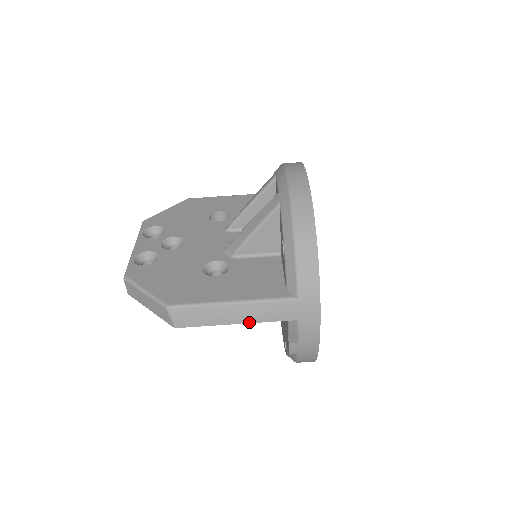
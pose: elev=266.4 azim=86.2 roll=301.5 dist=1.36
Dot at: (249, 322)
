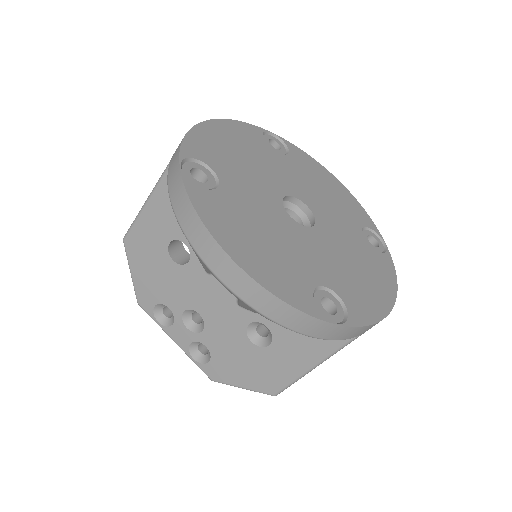
Dot at: occluded
